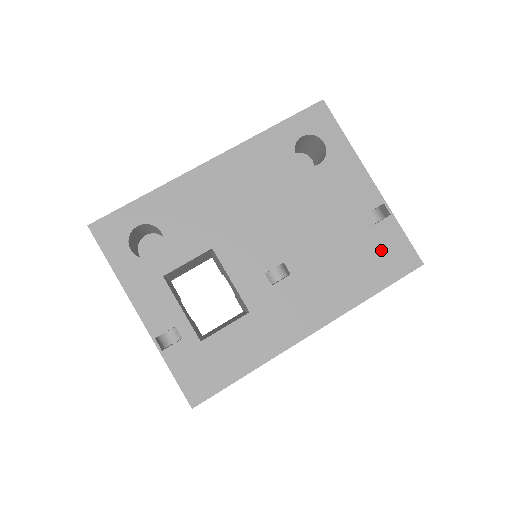
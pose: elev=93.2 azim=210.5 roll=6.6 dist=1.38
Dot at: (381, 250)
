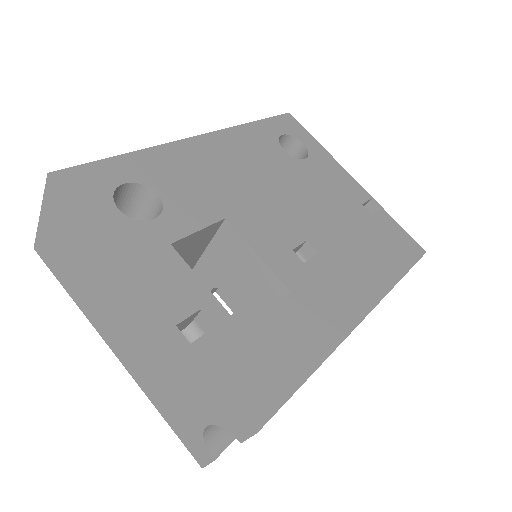
Dot at: (388, 237)
